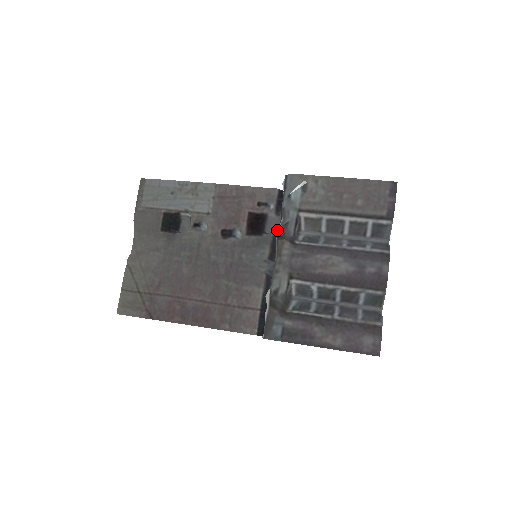
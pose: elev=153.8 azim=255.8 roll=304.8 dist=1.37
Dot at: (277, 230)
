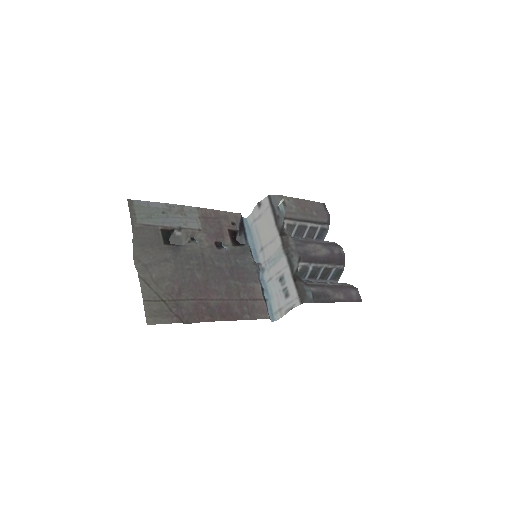
Dot at: occluded
